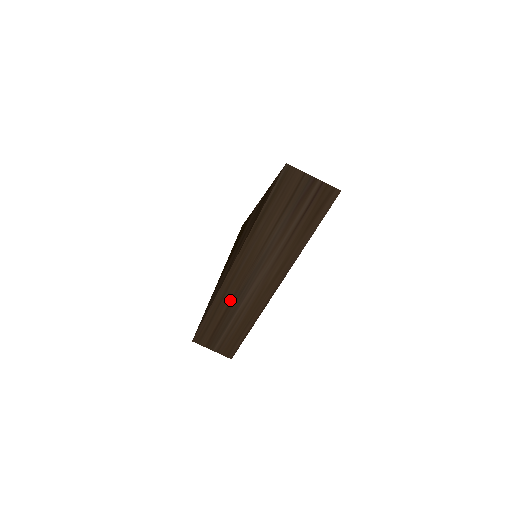
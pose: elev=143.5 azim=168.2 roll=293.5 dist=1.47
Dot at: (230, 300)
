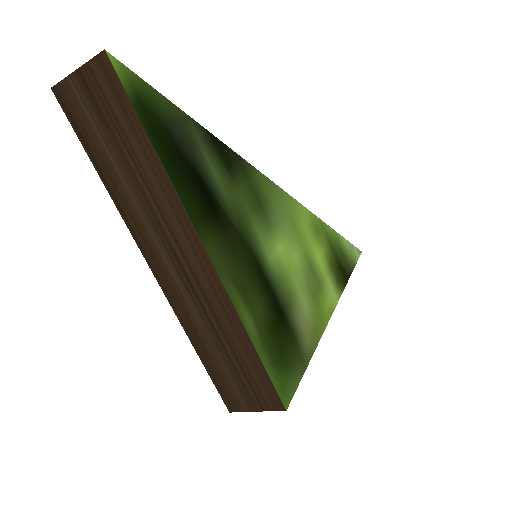
Dot at: (194, 316)
